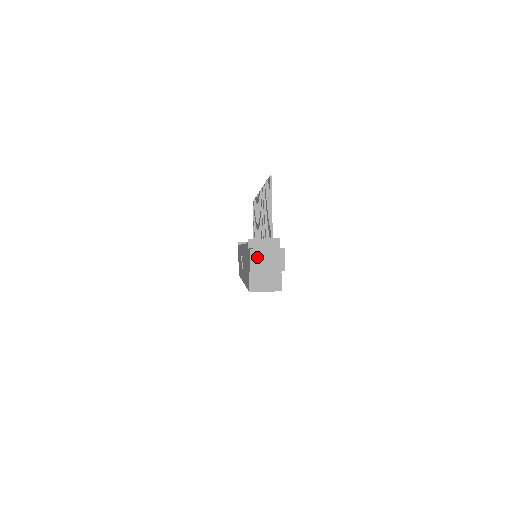
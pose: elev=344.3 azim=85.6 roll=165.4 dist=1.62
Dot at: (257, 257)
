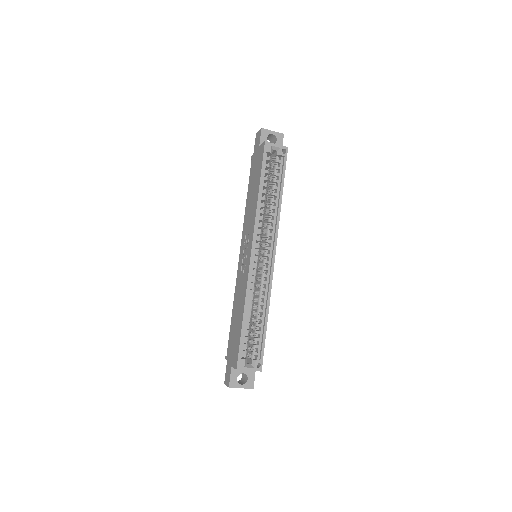
Dot at: occluded
